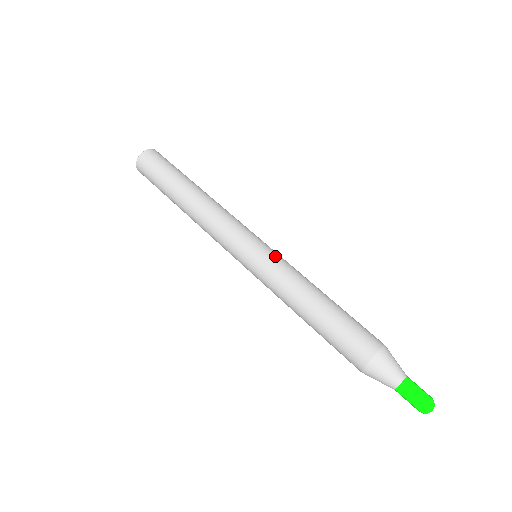
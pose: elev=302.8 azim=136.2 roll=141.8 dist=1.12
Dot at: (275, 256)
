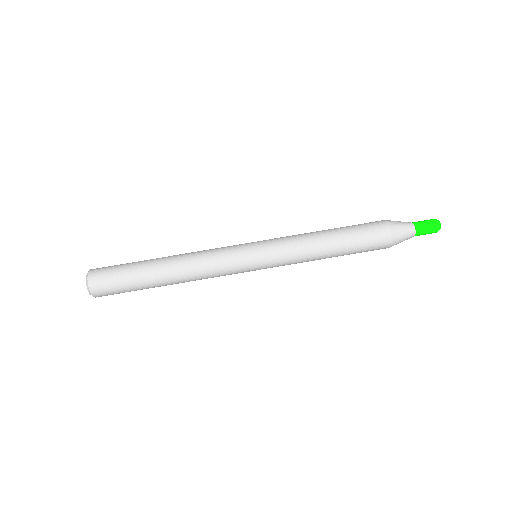
Dot at: (273, 248)
